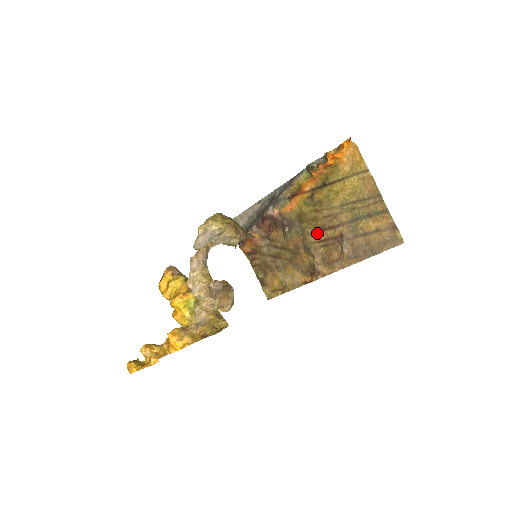
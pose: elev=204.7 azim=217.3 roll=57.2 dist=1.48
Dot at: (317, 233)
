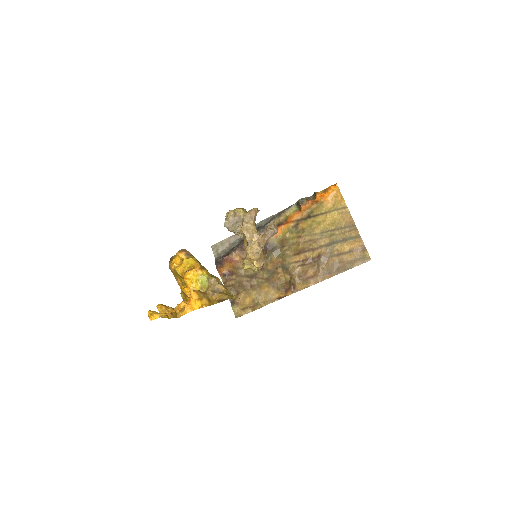
Dot at: (297, 255)
